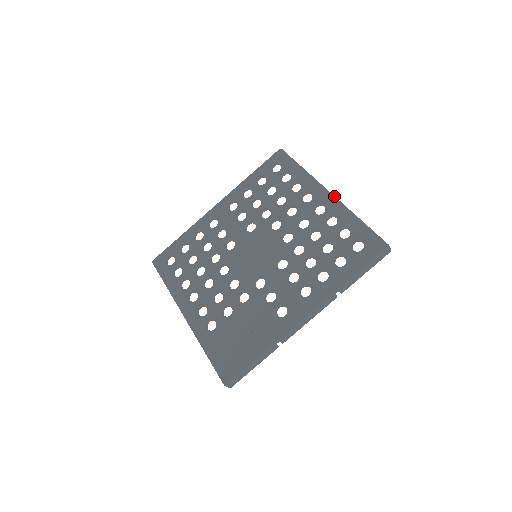
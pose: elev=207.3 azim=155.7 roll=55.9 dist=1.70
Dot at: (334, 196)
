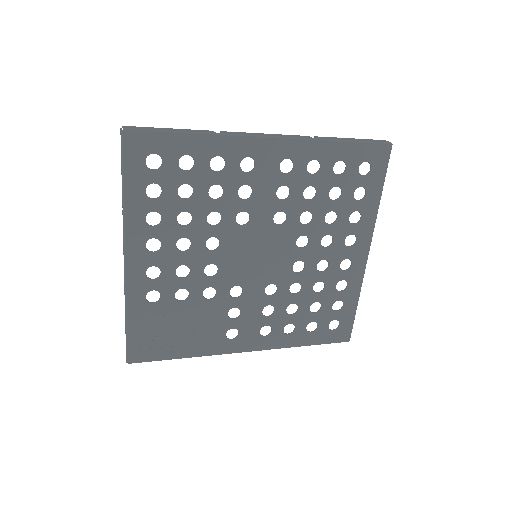
Dot at: occluded
